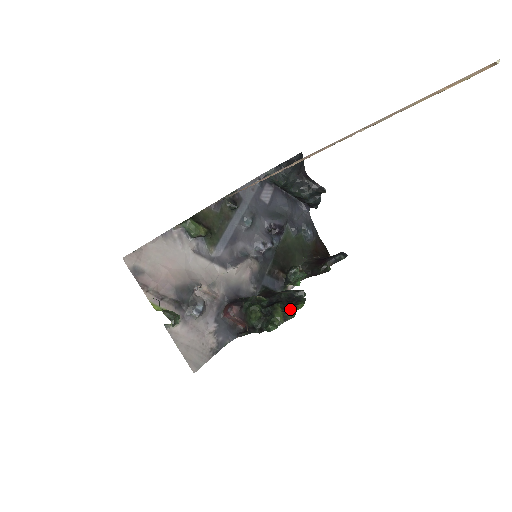
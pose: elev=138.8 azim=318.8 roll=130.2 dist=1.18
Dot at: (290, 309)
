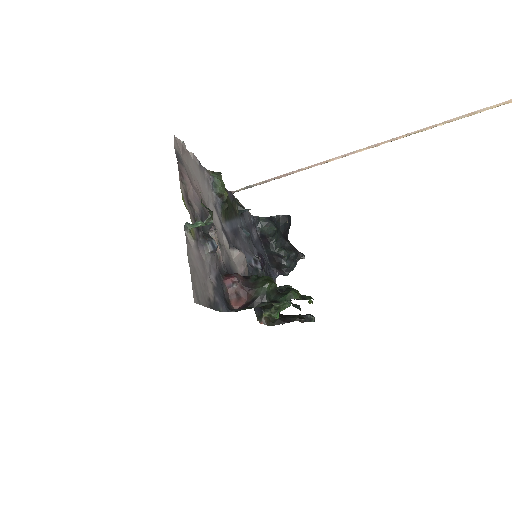
Dot at: occluded
